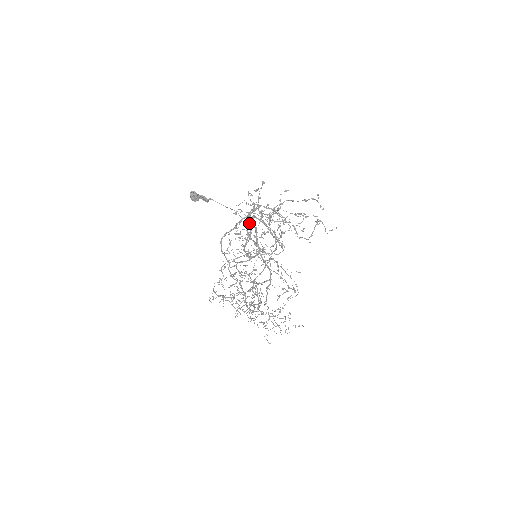
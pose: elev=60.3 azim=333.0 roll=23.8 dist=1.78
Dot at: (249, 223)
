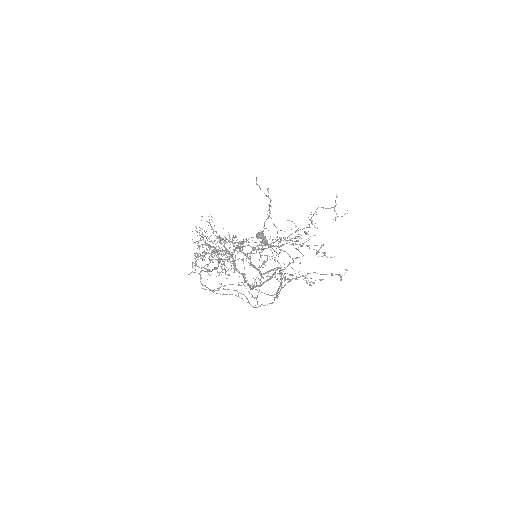
Dot at: (272, 270)
